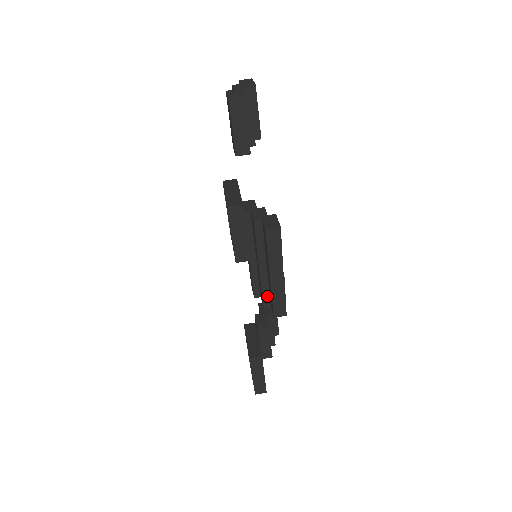
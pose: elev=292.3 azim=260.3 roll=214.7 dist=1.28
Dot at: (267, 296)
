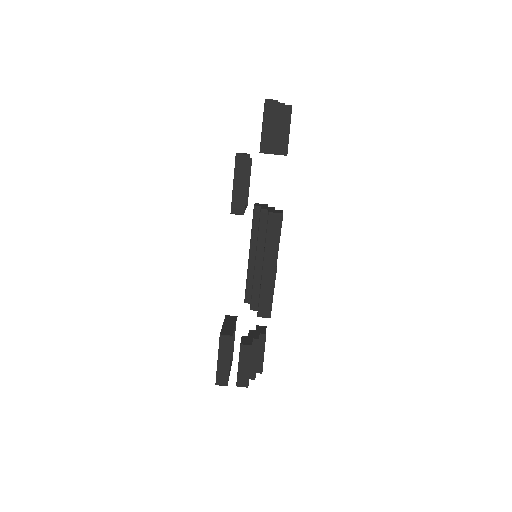
Dot at: (256, 296)
